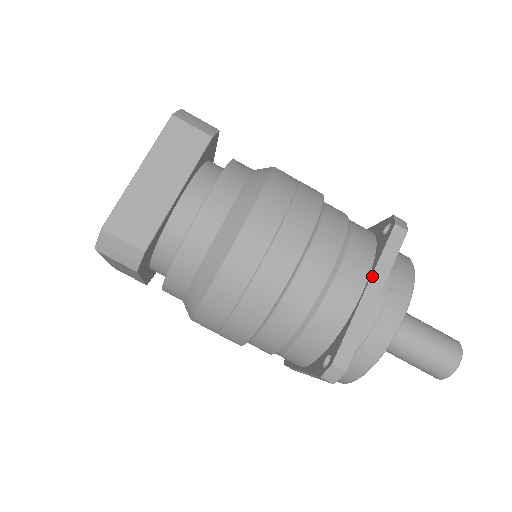
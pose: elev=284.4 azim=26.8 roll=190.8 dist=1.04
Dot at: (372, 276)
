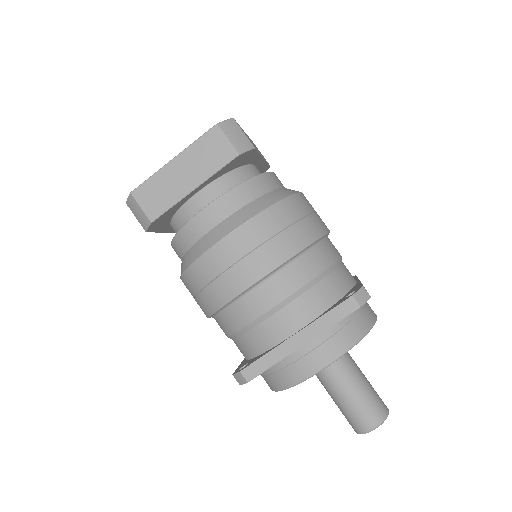
Dot at: (307, 326)
